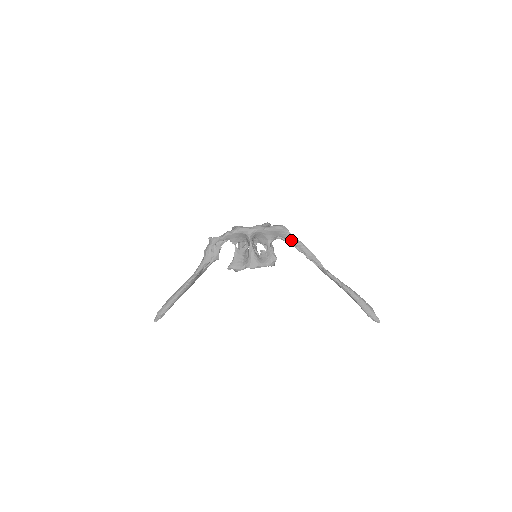
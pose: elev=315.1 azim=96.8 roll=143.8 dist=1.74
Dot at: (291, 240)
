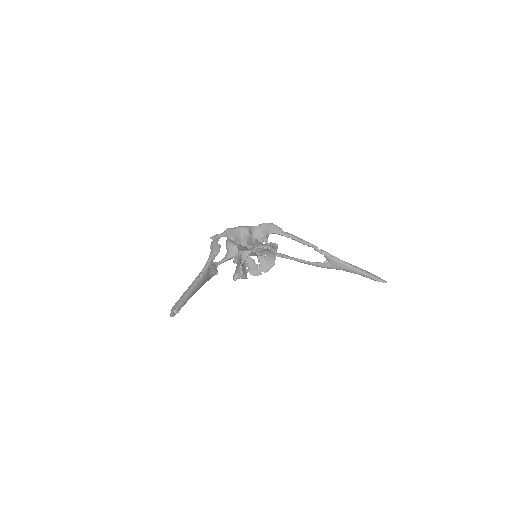
Dot at: (283, 233)
